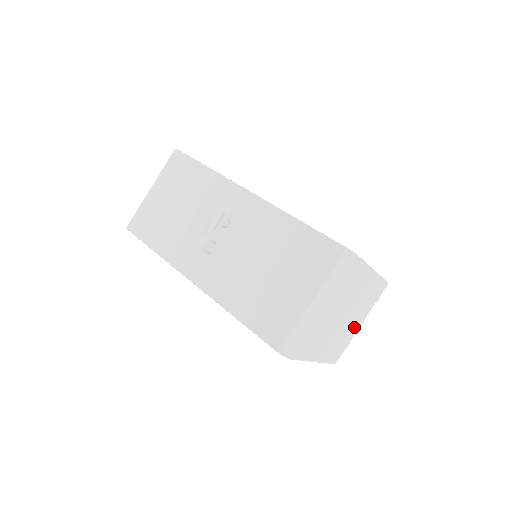
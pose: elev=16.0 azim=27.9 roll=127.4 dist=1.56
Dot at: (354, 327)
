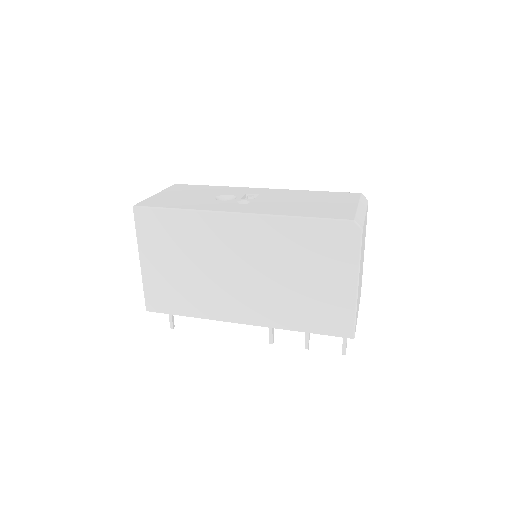
Dot at: (358, 305)
